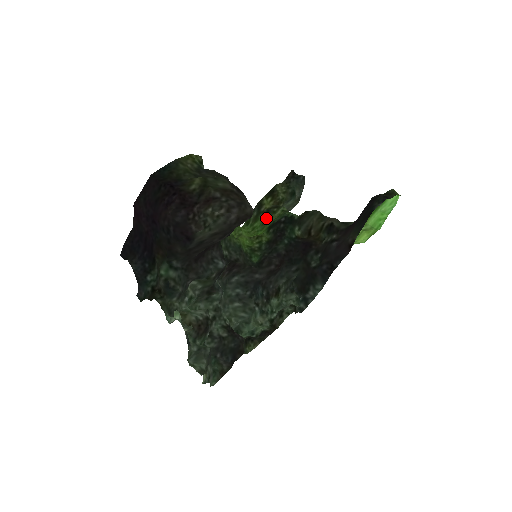
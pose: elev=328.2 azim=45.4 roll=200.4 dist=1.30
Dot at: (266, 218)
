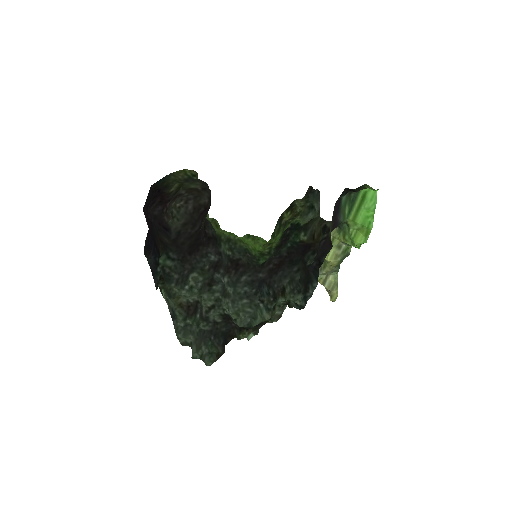
Dot at: occluded
